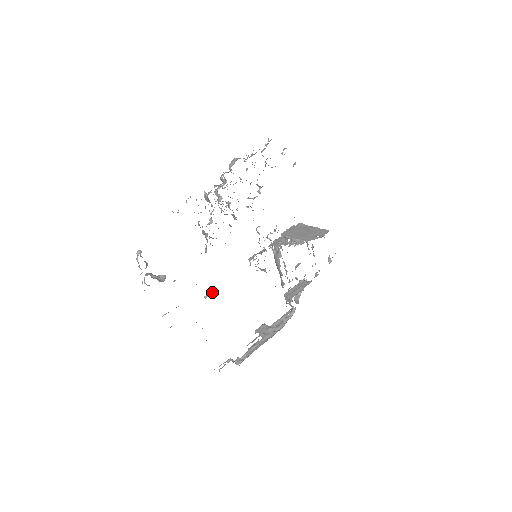
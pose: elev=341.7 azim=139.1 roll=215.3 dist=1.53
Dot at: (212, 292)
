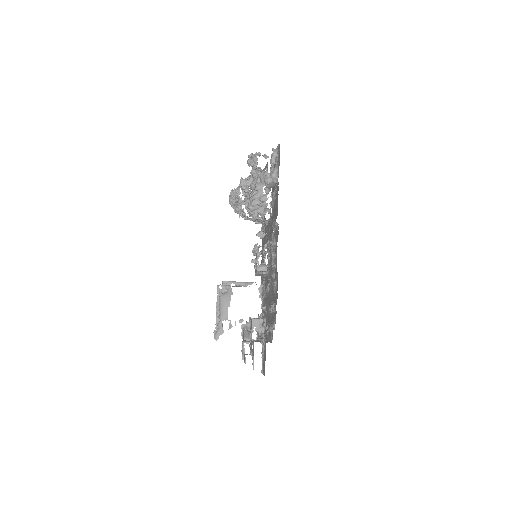
Dot at: occluded
